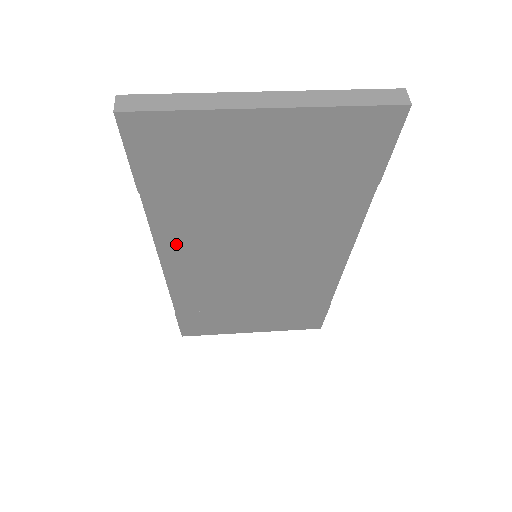
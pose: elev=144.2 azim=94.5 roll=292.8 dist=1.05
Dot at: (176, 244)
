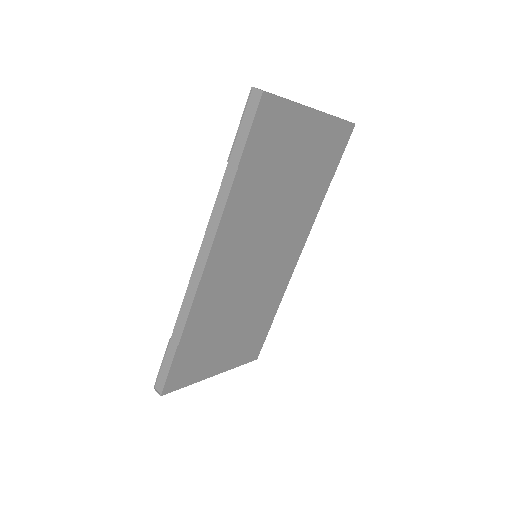
Dot at: (228, 233)
